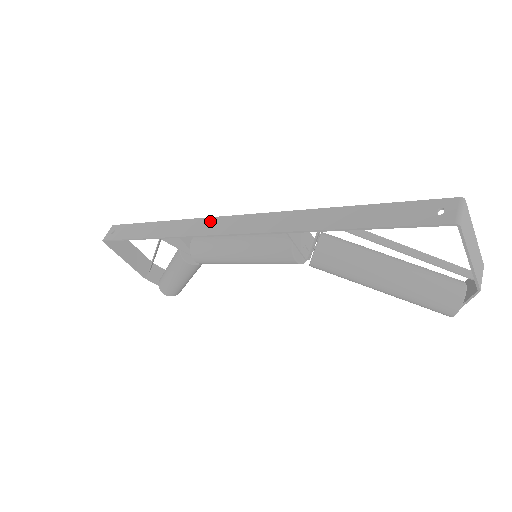
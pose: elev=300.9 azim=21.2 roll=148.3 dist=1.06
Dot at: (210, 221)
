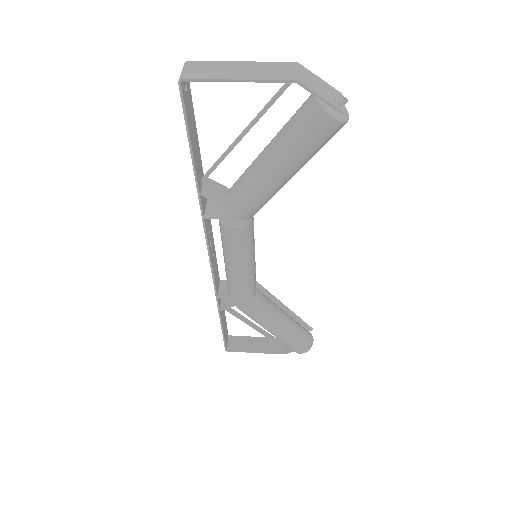
Dot at: occluded
